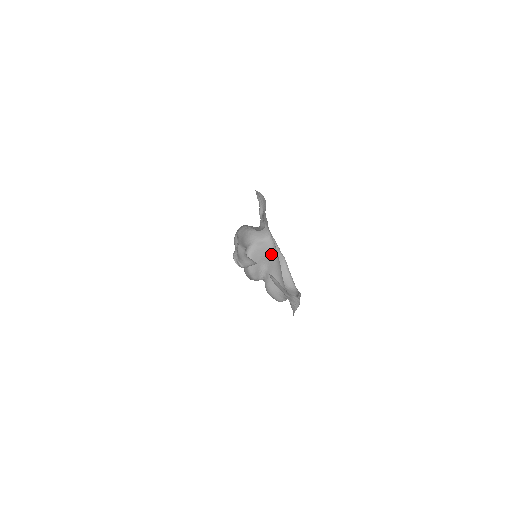
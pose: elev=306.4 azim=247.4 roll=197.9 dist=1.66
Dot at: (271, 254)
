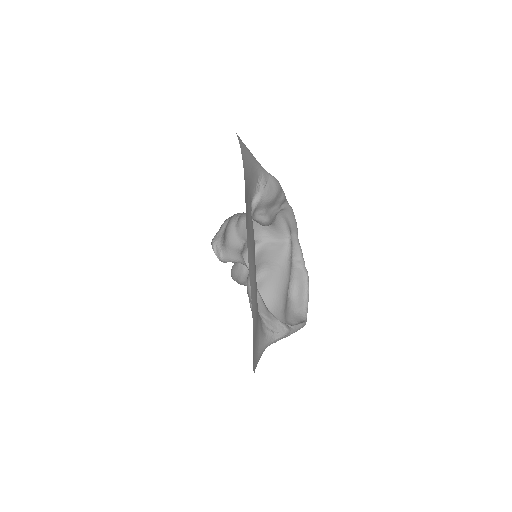
Dot at: (278, 261)
